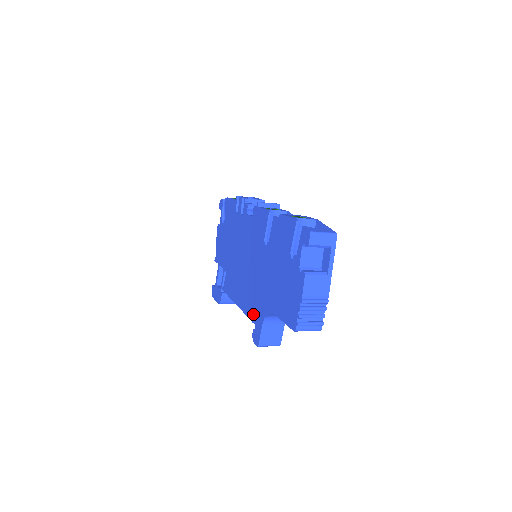
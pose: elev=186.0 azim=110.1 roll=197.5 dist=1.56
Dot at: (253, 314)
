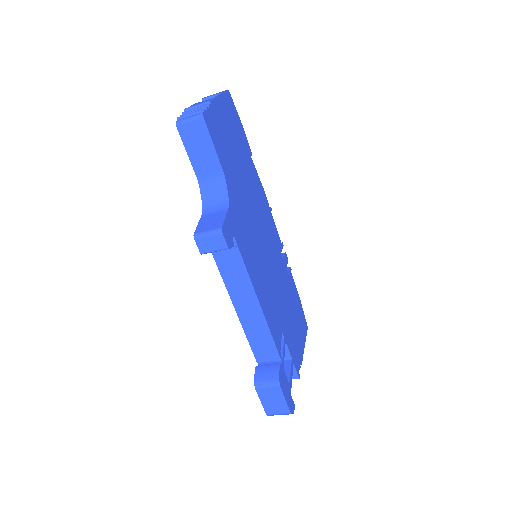
Dot at: occluded
